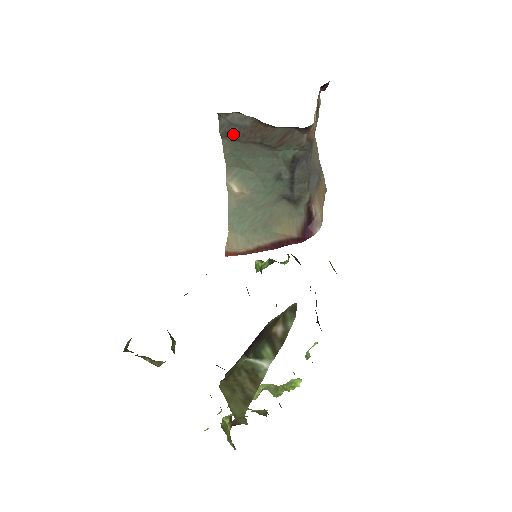
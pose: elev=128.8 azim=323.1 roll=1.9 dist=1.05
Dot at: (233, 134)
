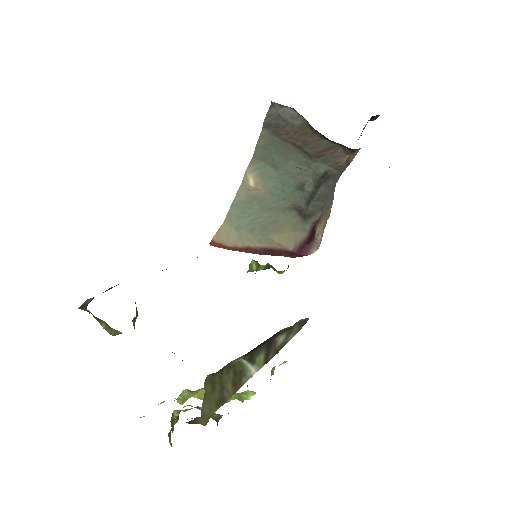
Dot at: (277, 128)
